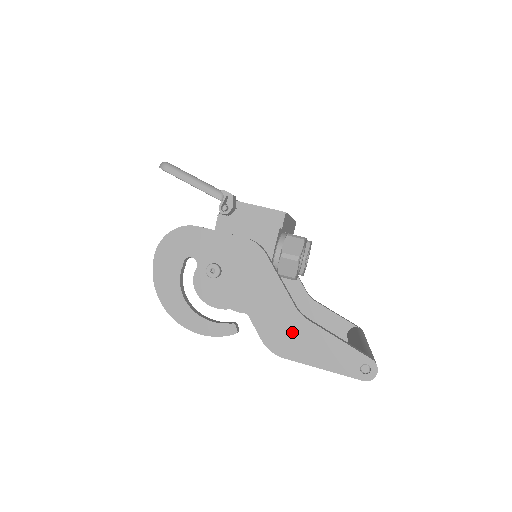
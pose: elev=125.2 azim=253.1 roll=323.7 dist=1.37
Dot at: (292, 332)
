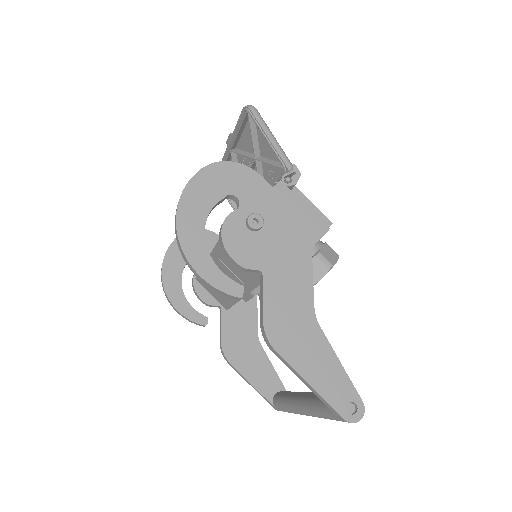
Dot at: (299, 329)
